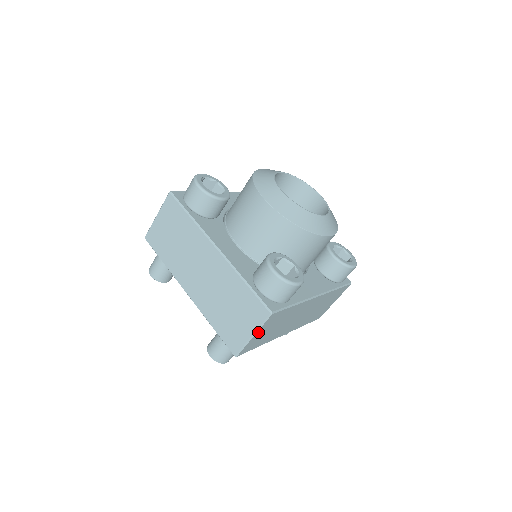
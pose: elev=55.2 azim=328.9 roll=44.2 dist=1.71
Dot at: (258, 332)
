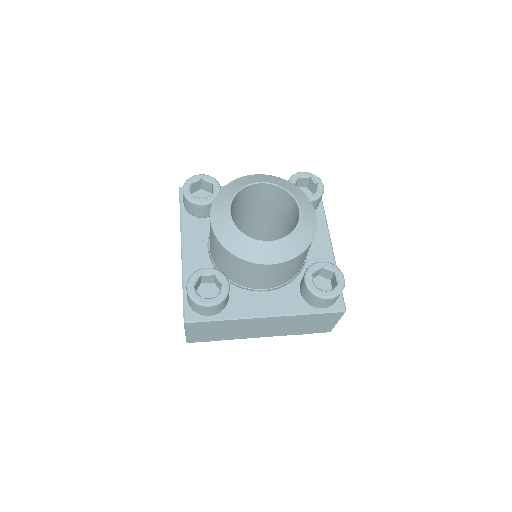
Dot at: occluded
